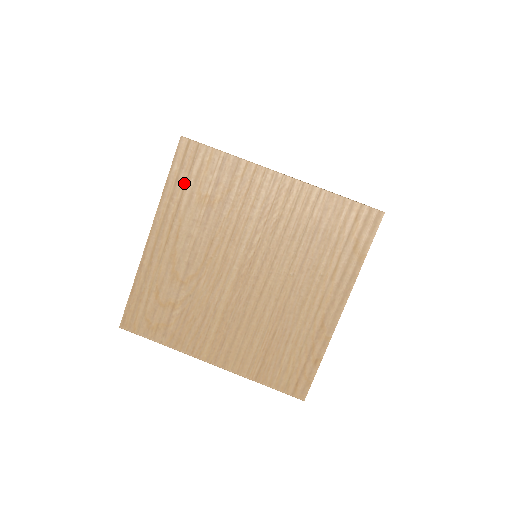
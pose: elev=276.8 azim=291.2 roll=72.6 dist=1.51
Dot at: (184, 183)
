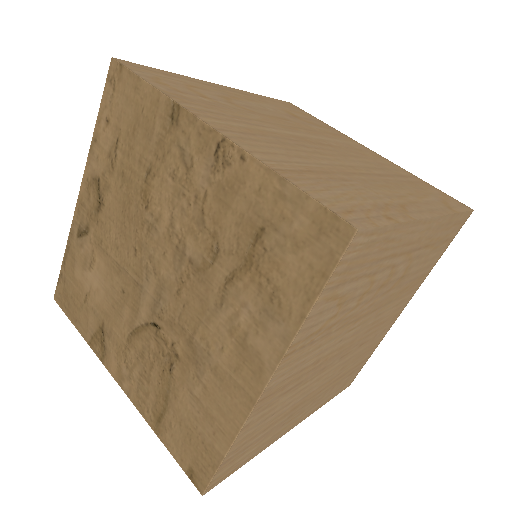
Dot at: (278, 104)
